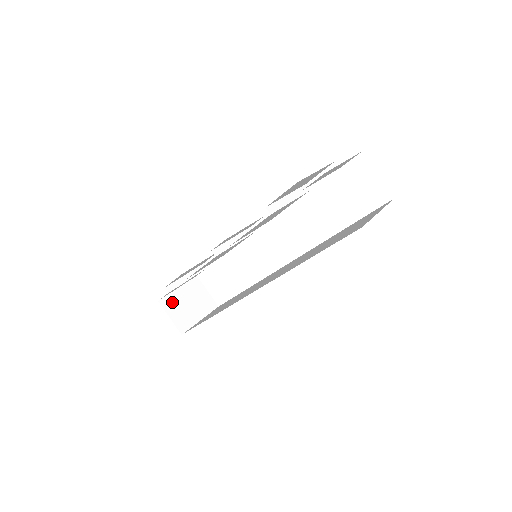
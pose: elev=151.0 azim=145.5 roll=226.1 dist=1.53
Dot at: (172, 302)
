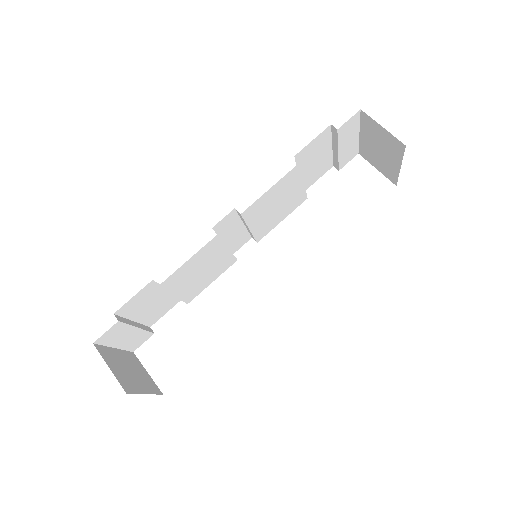
Dot at: (110, 355)
